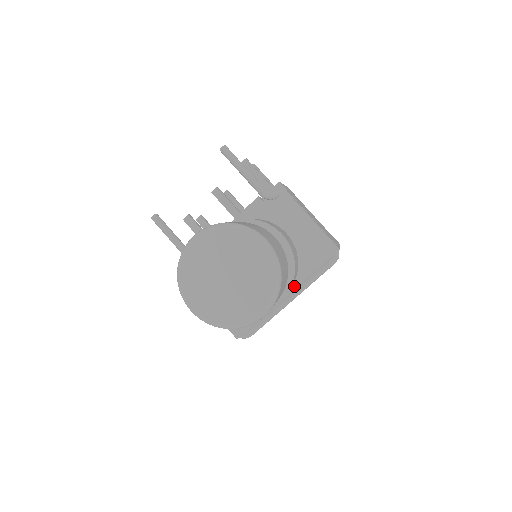
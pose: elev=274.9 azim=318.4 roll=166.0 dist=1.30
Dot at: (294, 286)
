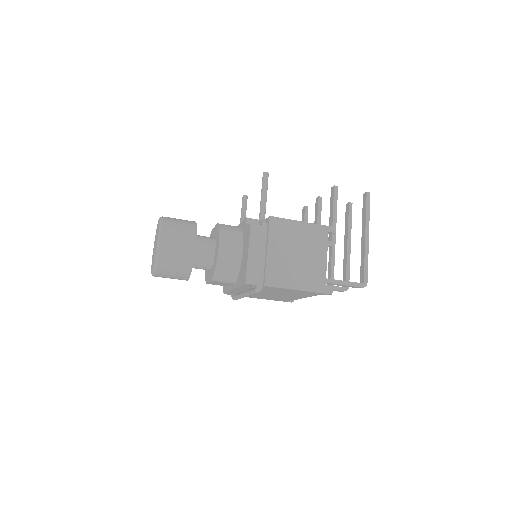
Dot at: (234, 286)
